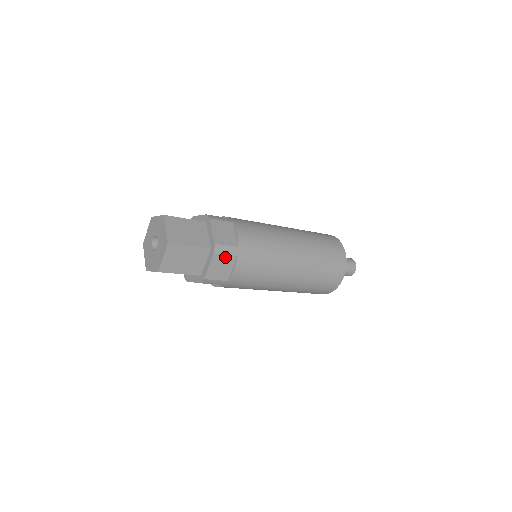
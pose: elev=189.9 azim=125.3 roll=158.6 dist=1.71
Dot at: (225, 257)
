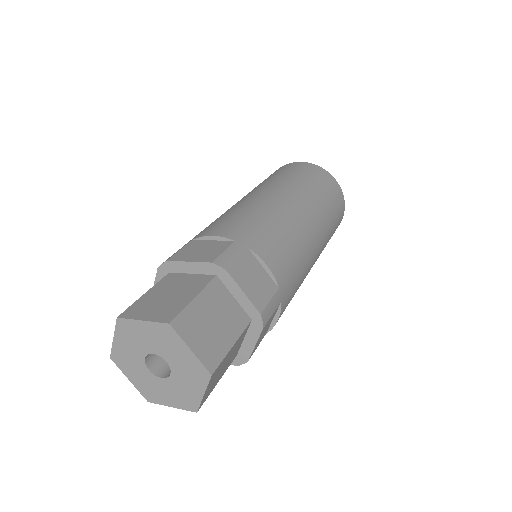
Dot at: occluded
